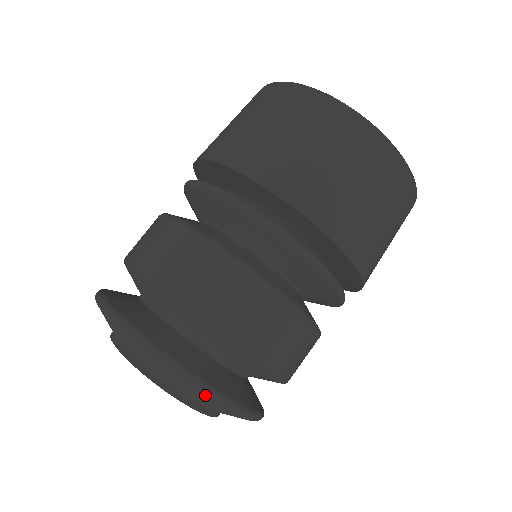
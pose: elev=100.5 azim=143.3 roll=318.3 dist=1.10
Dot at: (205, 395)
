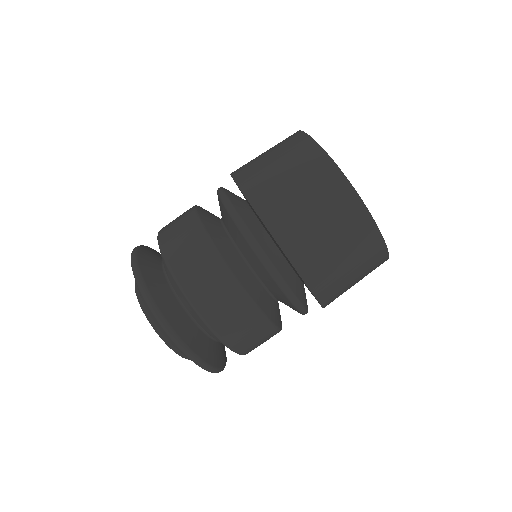
Dot at: (198, 365)
